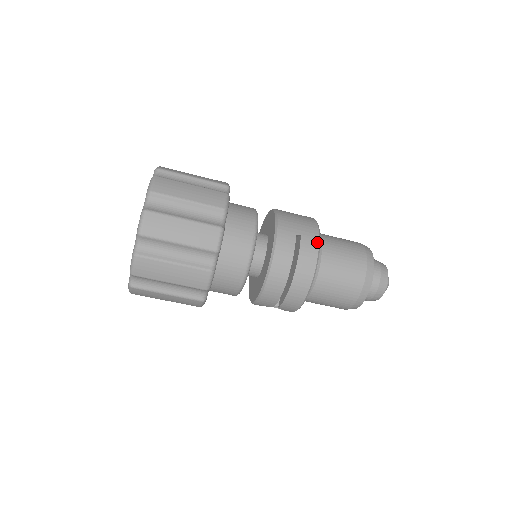
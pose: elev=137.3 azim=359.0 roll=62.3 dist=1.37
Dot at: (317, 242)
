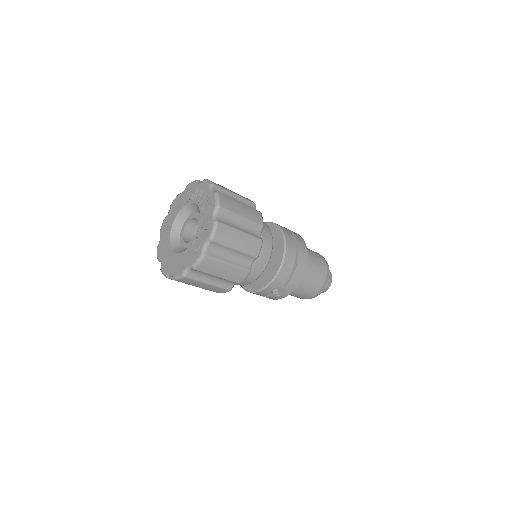
Dot at: (301, 237)
